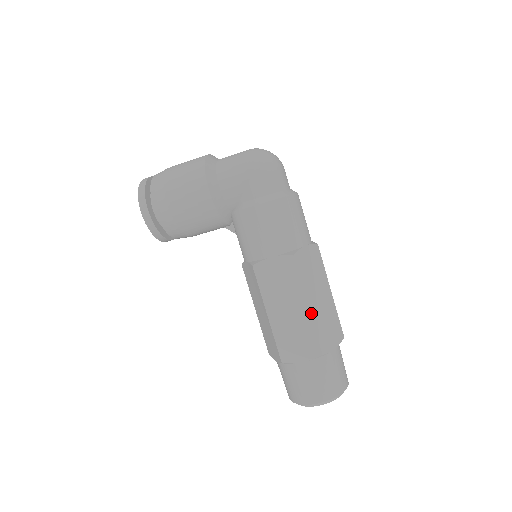
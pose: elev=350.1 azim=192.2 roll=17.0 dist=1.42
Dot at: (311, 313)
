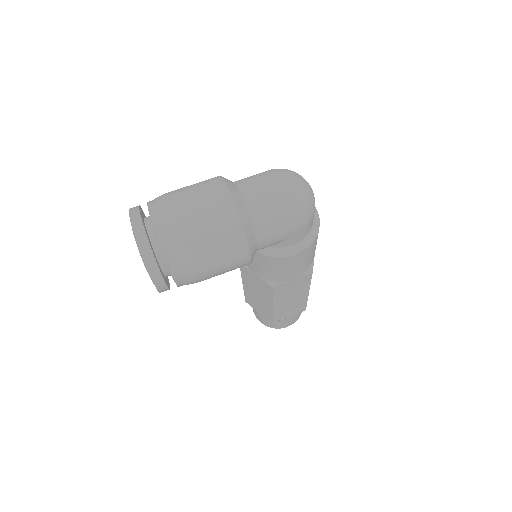
Dot at: (308, 295)
